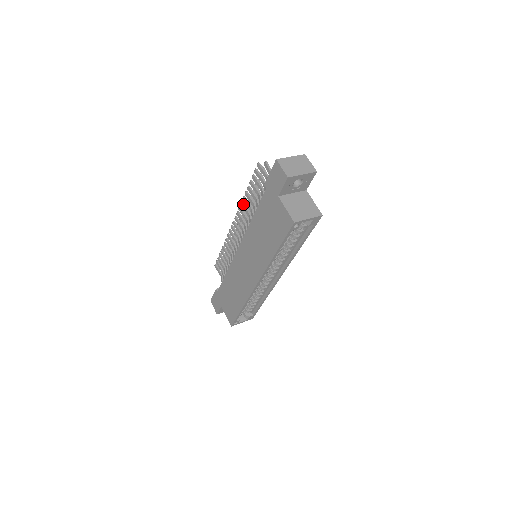
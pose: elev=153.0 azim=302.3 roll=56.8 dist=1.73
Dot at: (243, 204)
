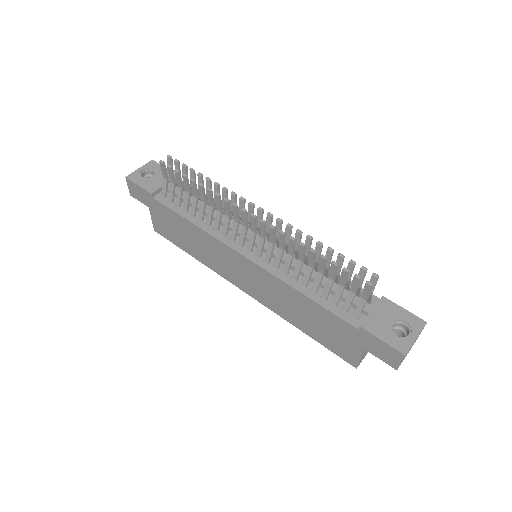
Dot at: (294, 243)
